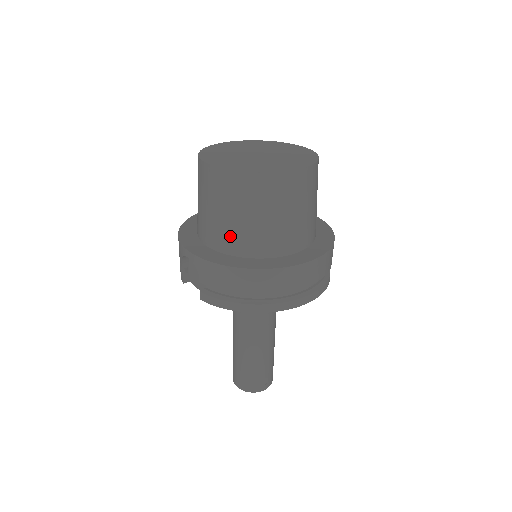
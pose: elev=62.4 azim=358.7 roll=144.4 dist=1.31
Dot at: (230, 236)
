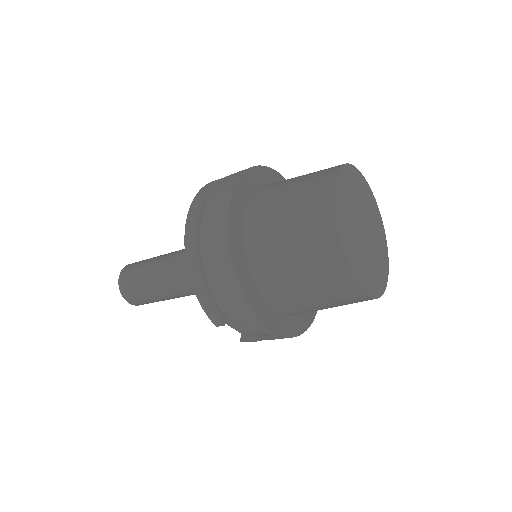
Dot at: occluded
